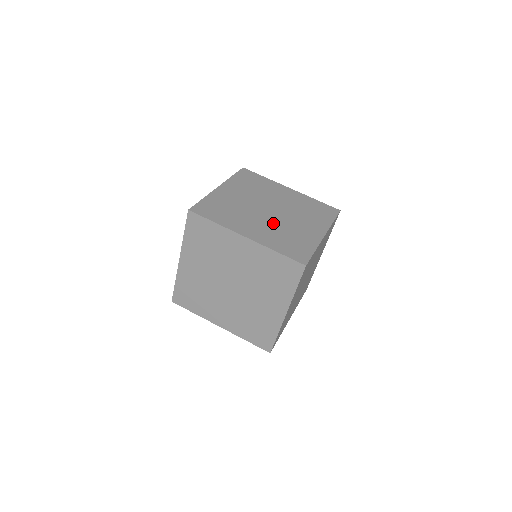
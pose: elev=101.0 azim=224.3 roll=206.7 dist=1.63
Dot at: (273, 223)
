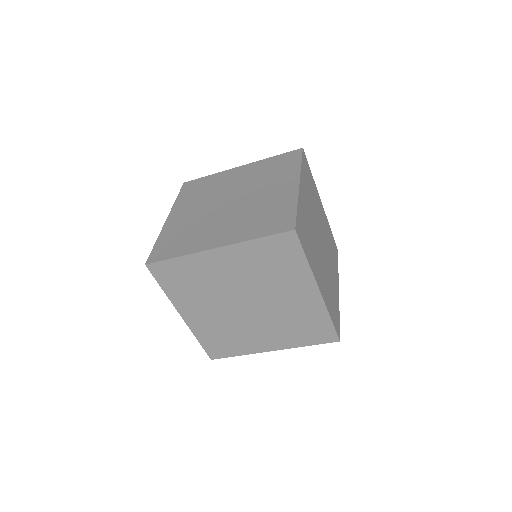
Dot at: (238, 213)
